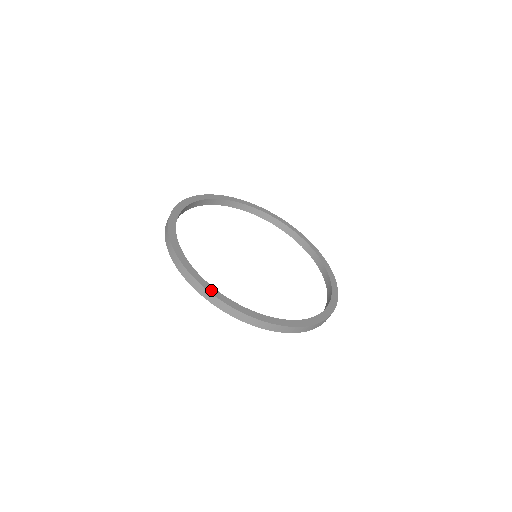
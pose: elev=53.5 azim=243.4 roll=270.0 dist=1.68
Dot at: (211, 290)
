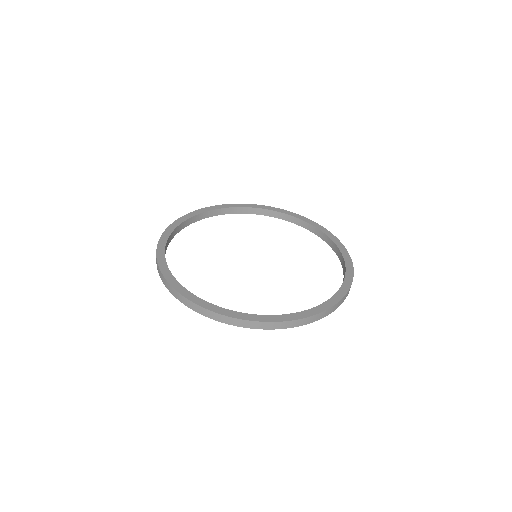
Dot at: (193, 299)
